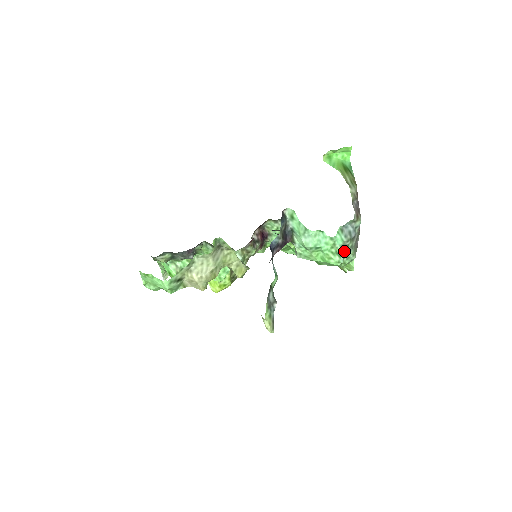
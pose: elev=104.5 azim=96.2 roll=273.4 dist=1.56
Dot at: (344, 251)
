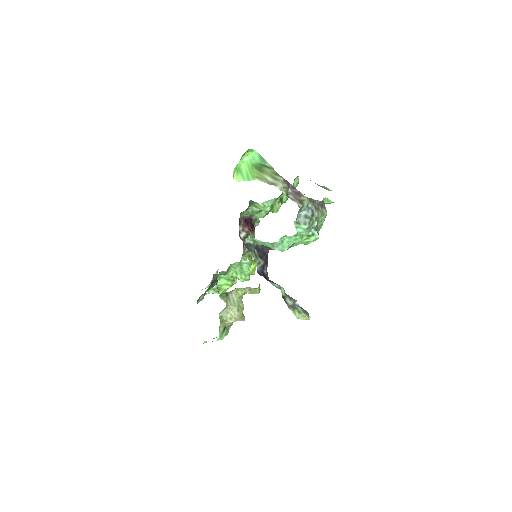
Dot at: (313, 228)
